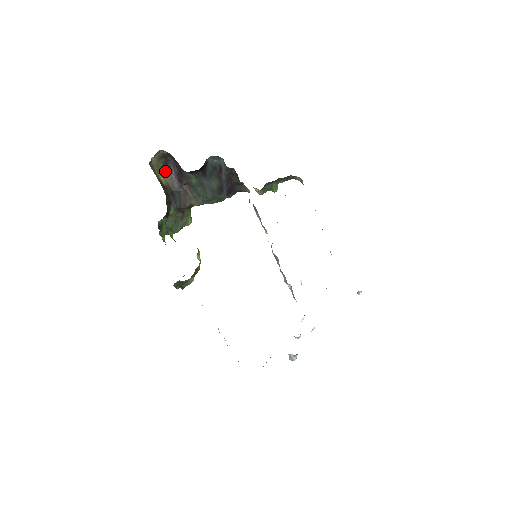
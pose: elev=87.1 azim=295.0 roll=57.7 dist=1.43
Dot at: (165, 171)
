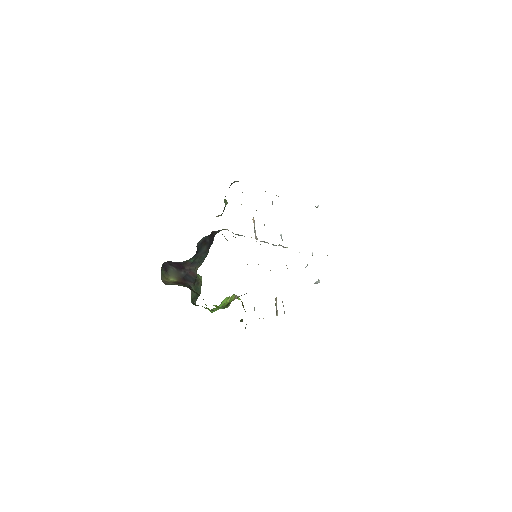
Dot at: (168, 273)
